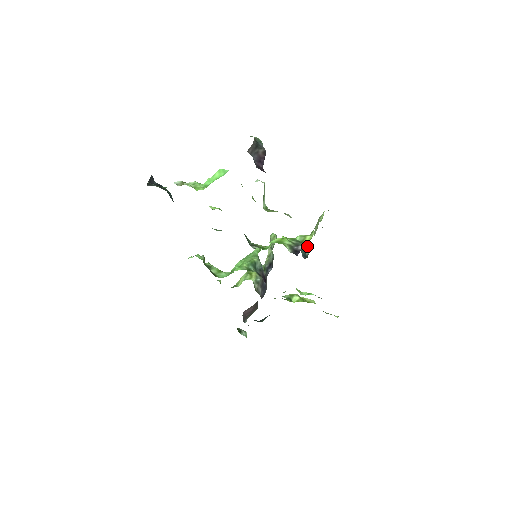
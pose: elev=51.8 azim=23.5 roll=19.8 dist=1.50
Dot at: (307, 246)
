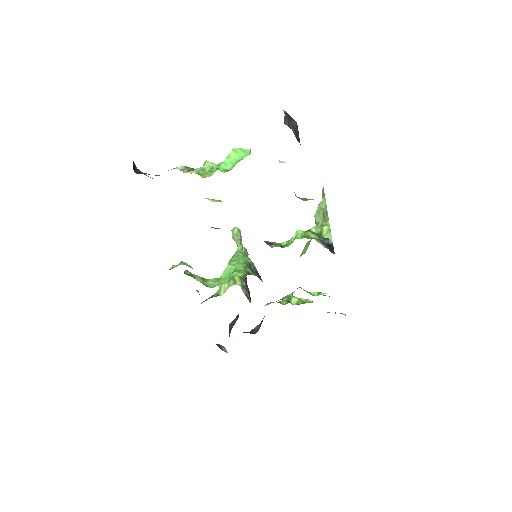
Dot at: occluded
